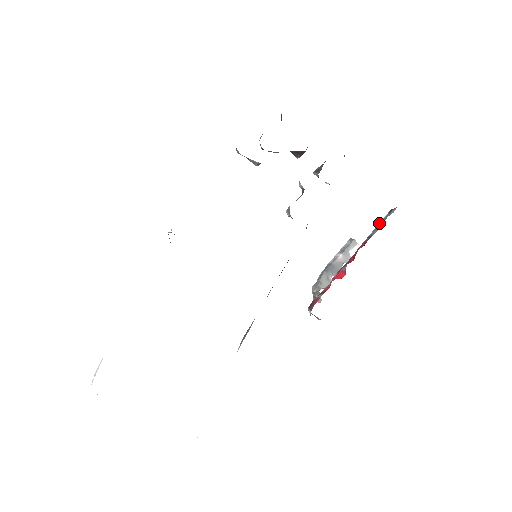
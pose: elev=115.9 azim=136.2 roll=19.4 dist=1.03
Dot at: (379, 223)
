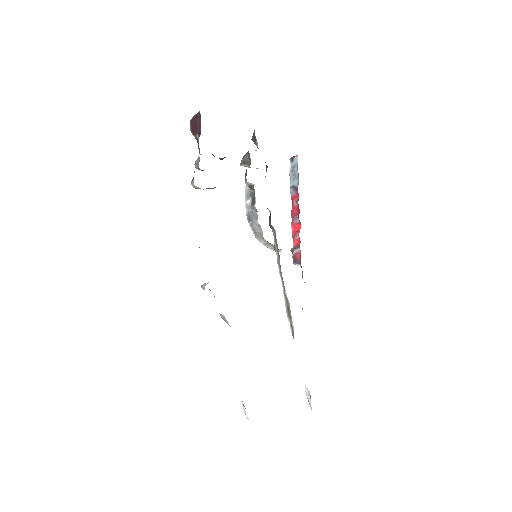
Dot at: (291, 173)
